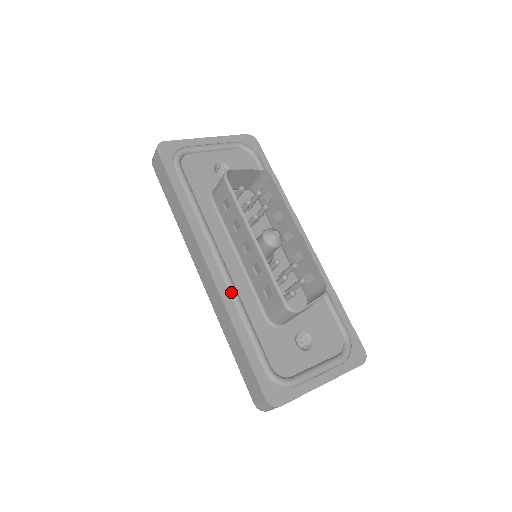
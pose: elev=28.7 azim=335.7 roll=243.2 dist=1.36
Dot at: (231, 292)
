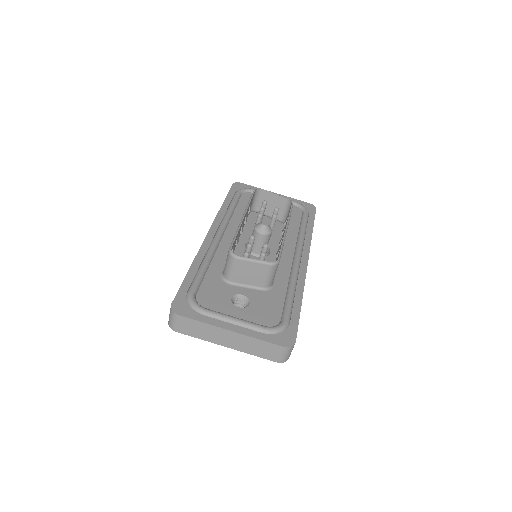
Dot at: (209, 248)
